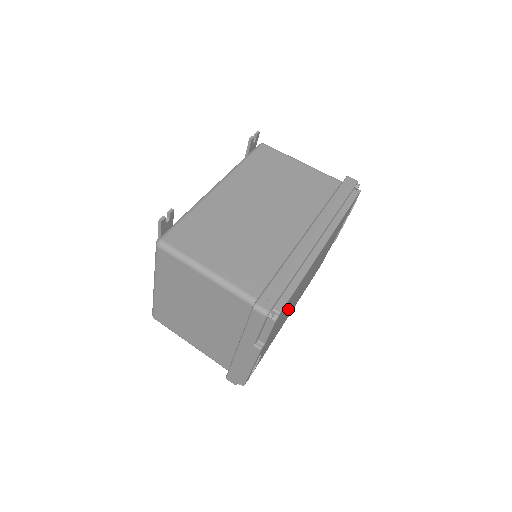
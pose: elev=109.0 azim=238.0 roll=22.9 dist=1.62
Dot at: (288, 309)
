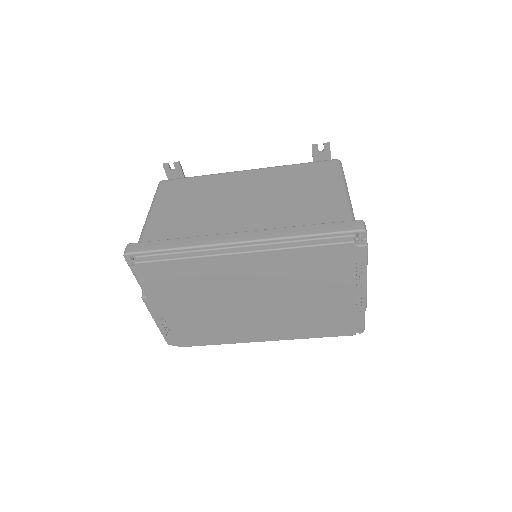
Dot at: (209, 301)
